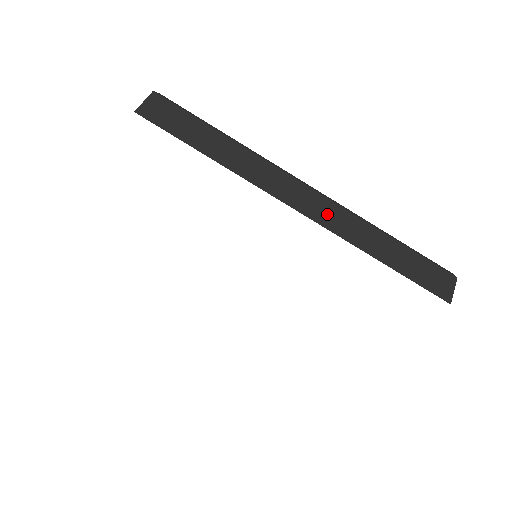
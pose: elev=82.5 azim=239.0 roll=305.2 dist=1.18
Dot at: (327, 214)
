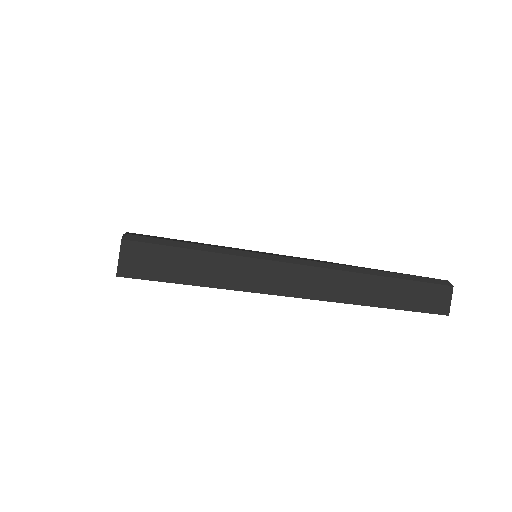
Dot at: (329, 286)
